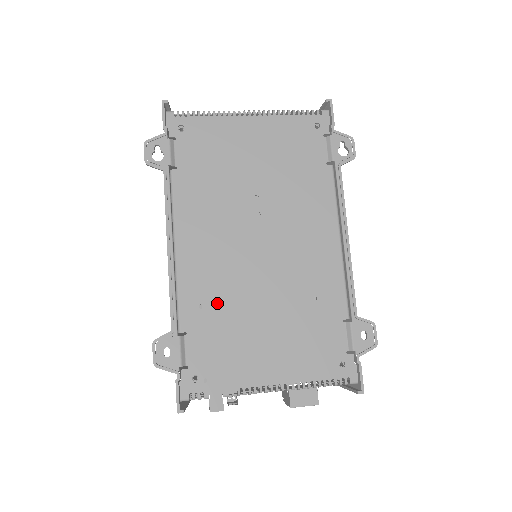
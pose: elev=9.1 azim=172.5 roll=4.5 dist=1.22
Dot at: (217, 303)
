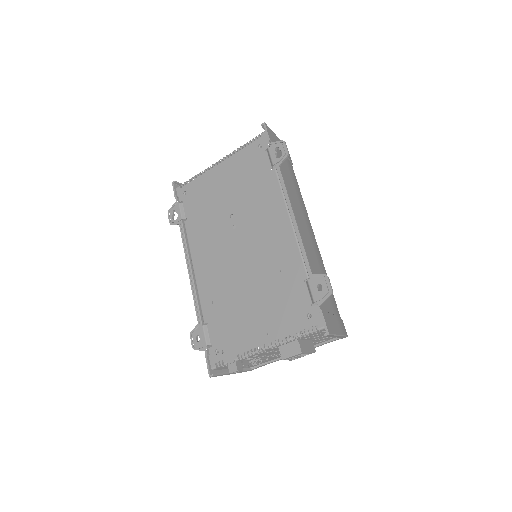
Dot at: (221, 297)
